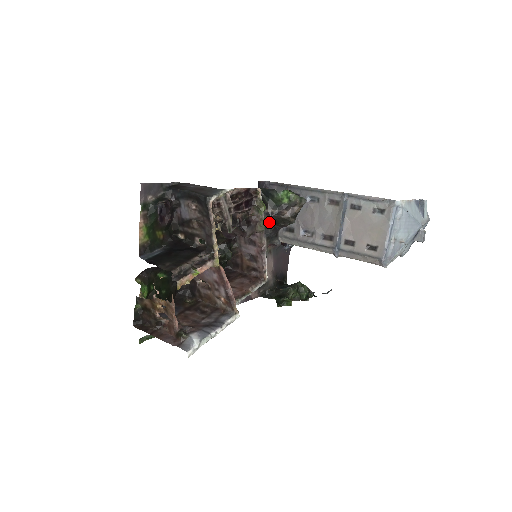
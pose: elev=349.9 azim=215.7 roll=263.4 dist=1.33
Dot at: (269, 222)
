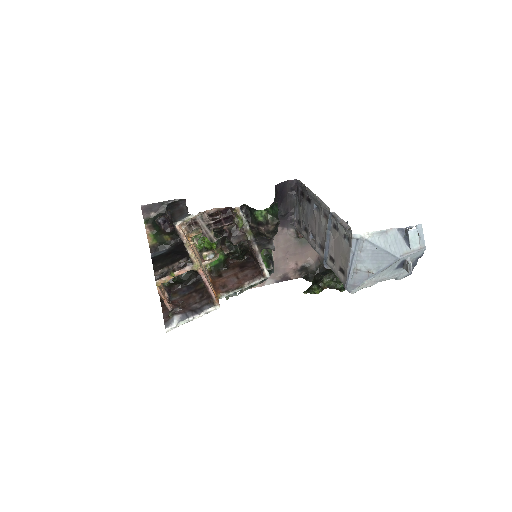
Dot at: (254, 233)
